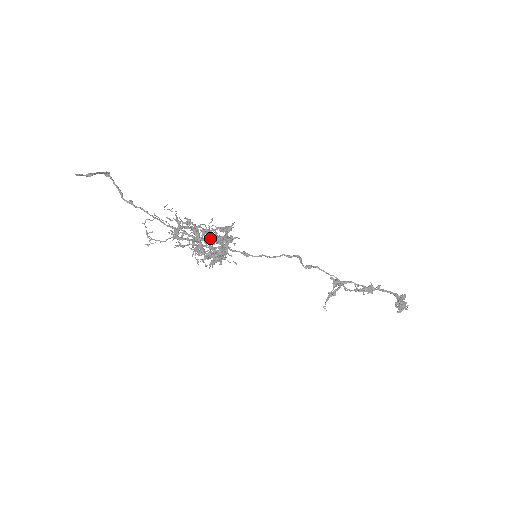
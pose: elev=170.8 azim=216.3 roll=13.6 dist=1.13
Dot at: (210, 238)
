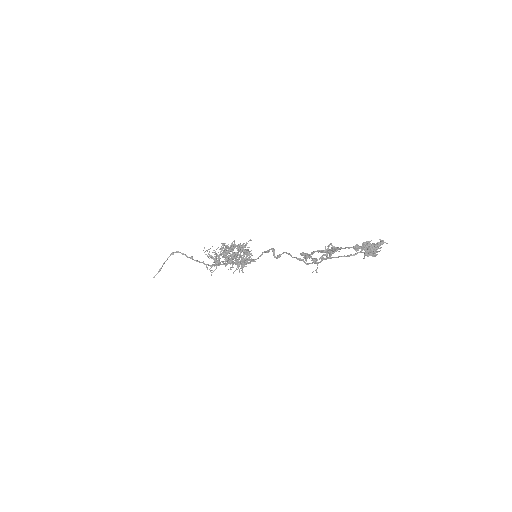
Dot at: (228, 259)
